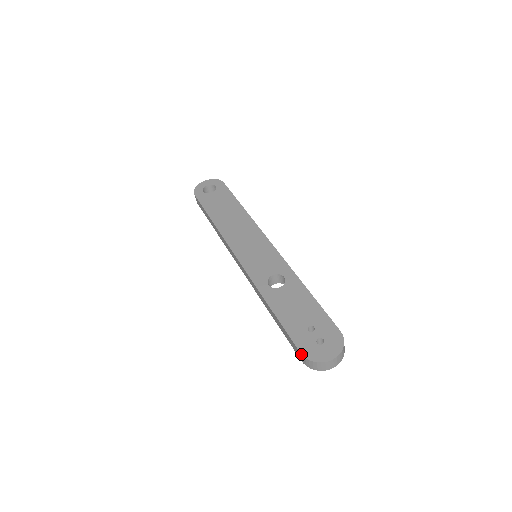
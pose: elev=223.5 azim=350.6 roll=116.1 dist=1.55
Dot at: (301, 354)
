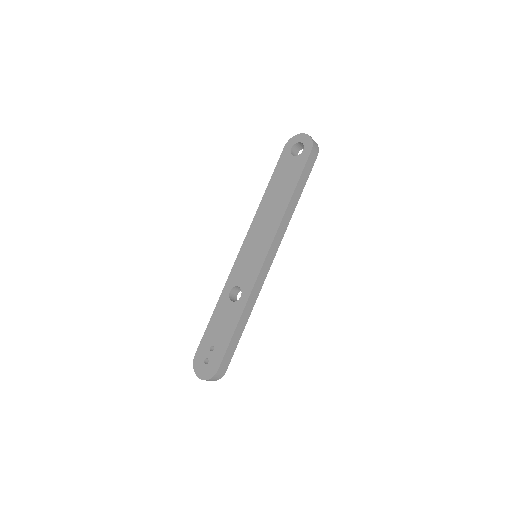
Dot at: (194, 356)
